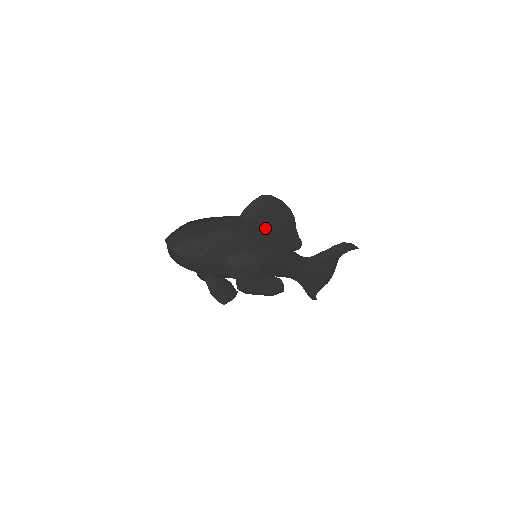
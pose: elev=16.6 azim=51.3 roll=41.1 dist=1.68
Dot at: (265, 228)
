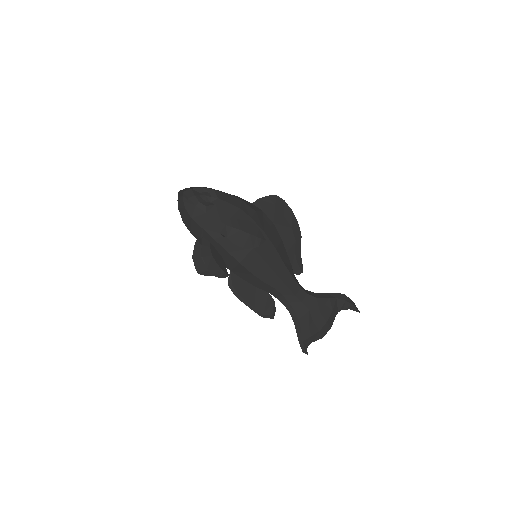
Dot at: (272, 225)
